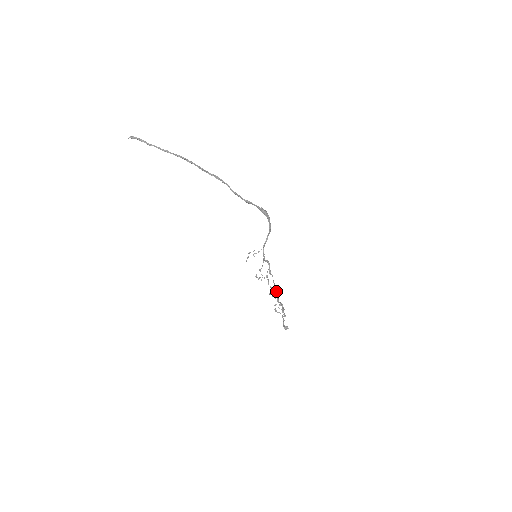
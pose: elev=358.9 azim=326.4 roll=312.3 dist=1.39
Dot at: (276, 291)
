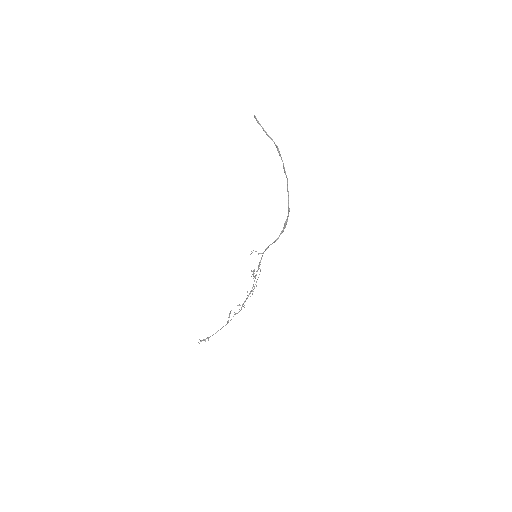
Dot at: occluded
